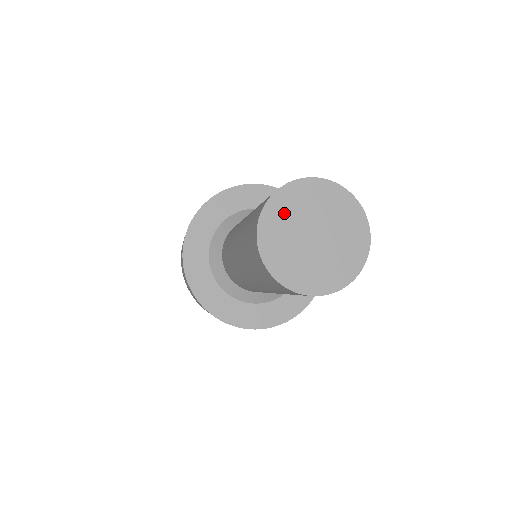
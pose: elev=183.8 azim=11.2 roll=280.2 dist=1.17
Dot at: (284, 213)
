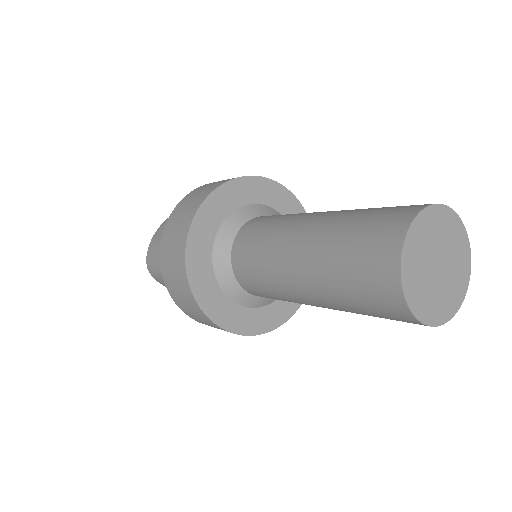
Dot at: (438, 225)
